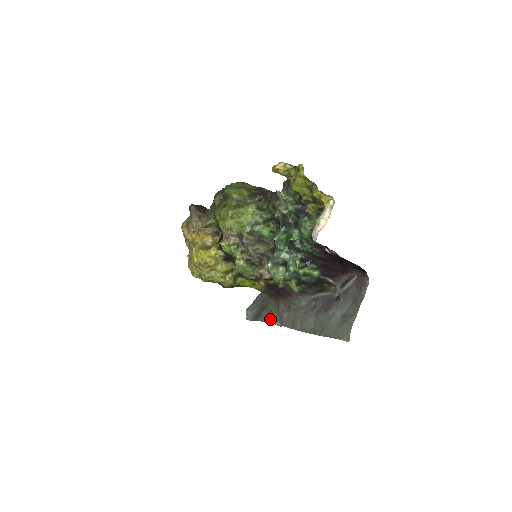
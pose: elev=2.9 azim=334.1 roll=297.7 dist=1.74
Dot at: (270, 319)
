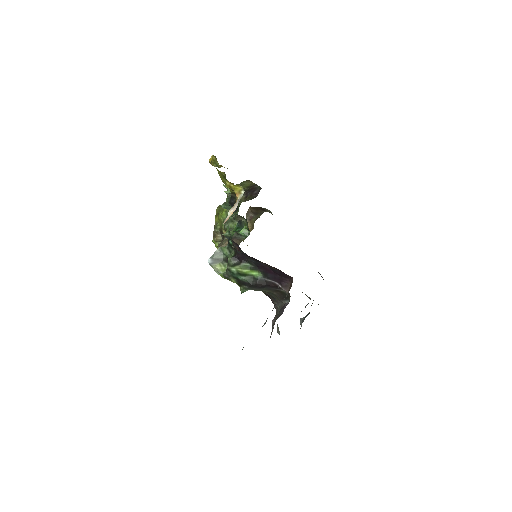
Dot at: (277, 327)
